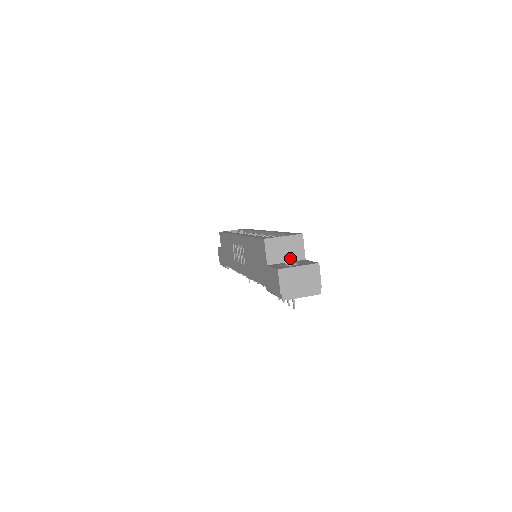
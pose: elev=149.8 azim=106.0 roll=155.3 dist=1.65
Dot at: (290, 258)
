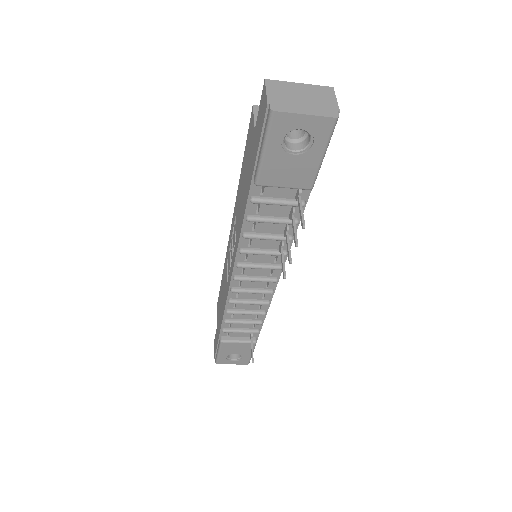
Dot at: occluded
